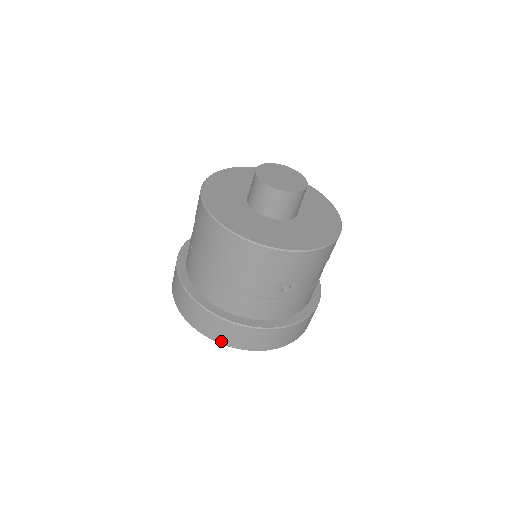
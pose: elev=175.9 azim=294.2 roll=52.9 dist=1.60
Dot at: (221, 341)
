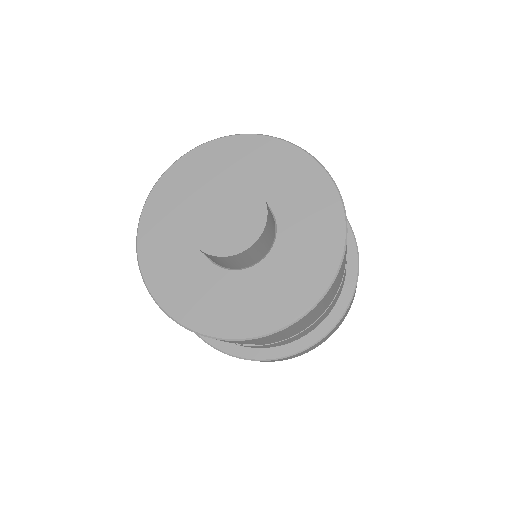
Dot at: occluded
